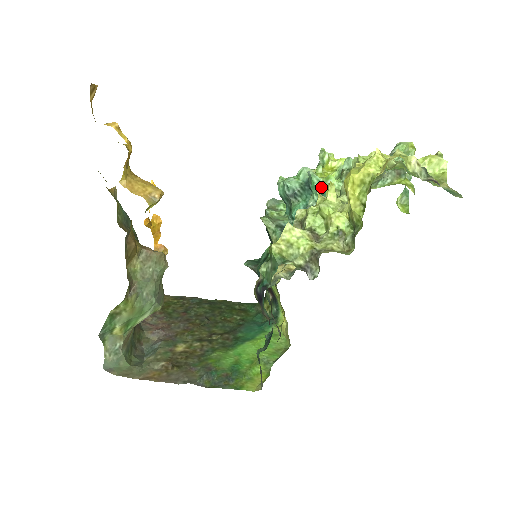
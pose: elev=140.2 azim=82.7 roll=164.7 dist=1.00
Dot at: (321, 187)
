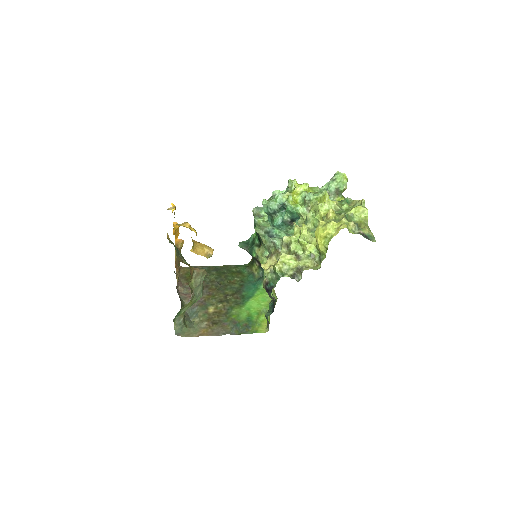
Dot at: (293, 211)
